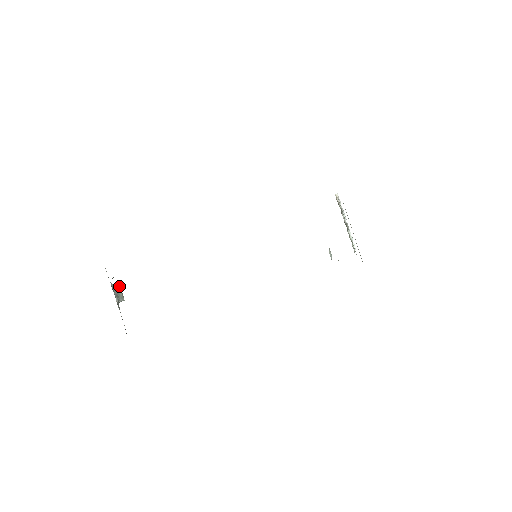
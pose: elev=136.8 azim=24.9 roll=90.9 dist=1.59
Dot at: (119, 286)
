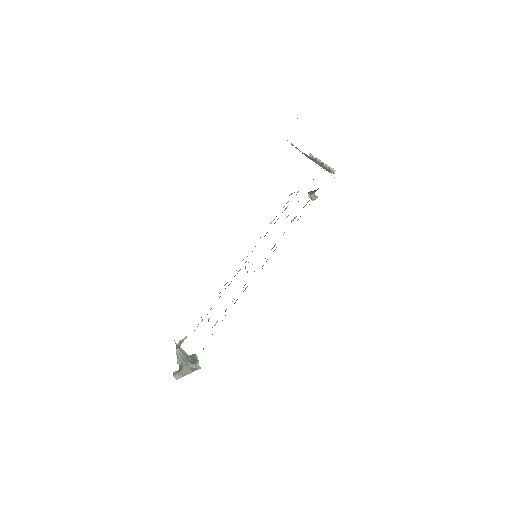
Dot at: (195, 355)
